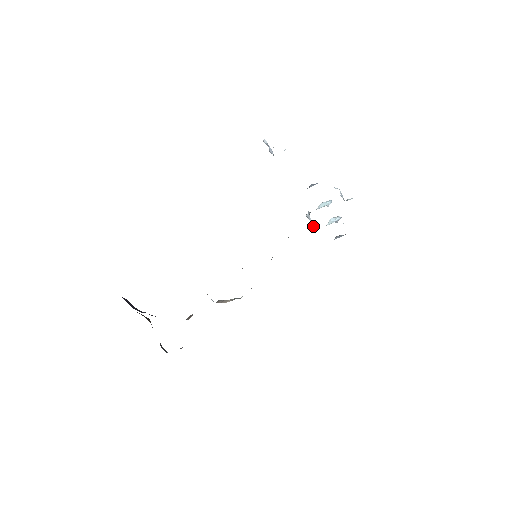
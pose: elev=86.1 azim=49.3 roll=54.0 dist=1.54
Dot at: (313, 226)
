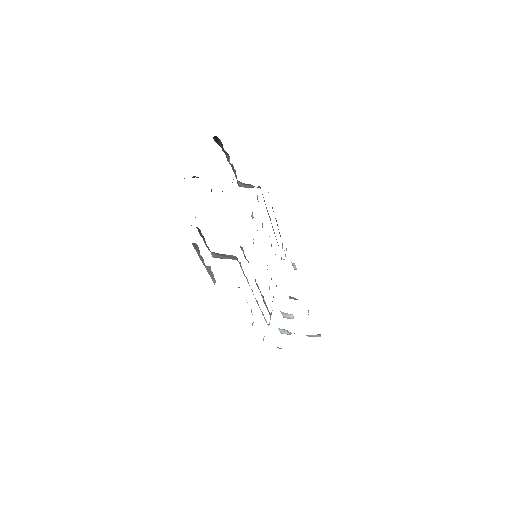
Dot at: (270, 319)
